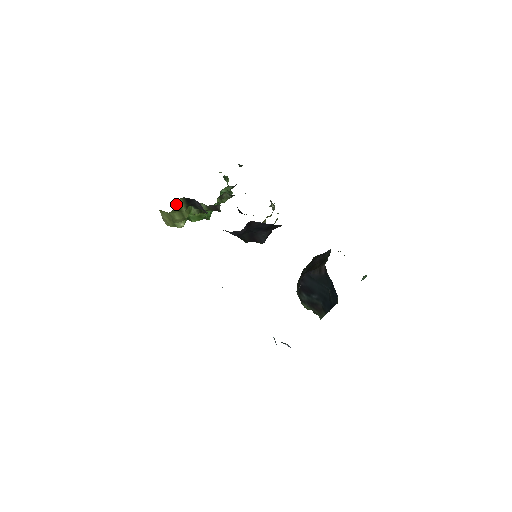
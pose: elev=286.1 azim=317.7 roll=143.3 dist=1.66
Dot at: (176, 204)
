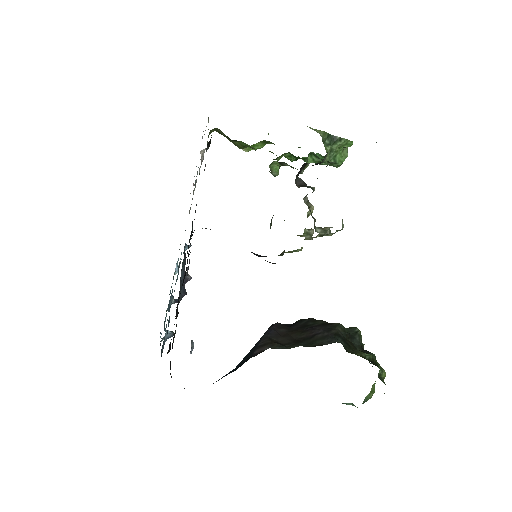
Dot at: (216, 129)
